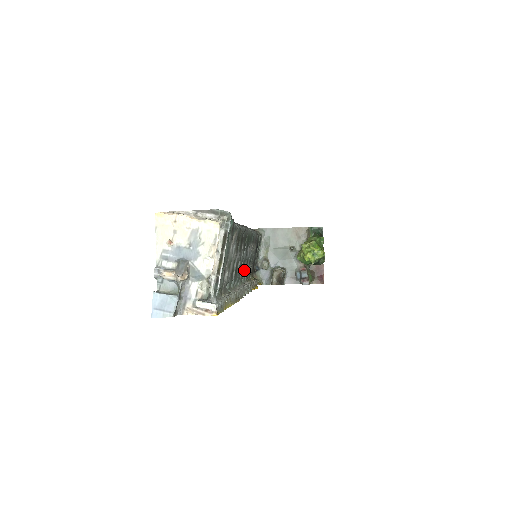
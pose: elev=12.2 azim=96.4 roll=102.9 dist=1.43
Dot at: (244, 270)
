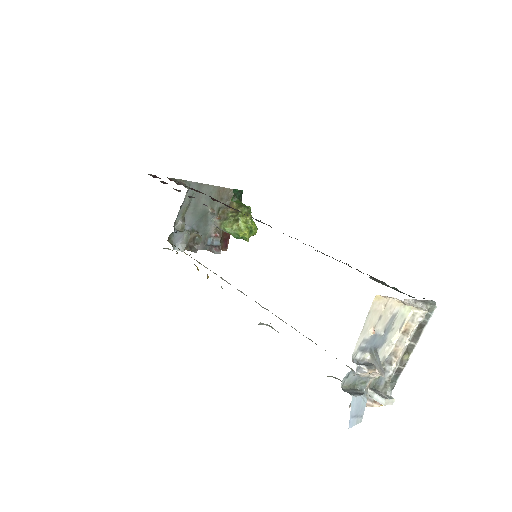
Dot at: occluded
